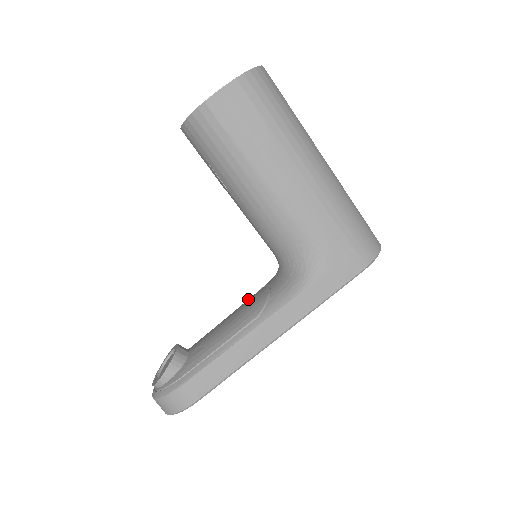
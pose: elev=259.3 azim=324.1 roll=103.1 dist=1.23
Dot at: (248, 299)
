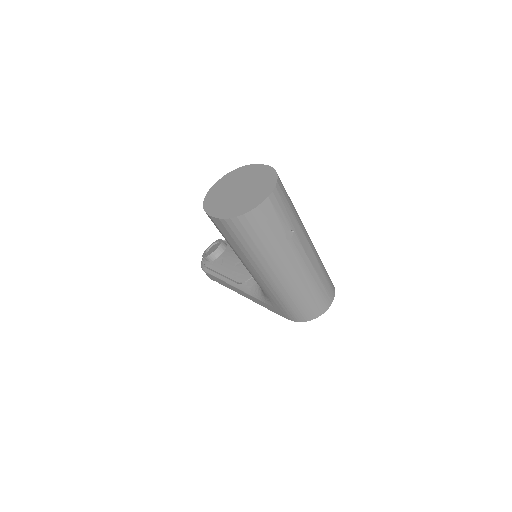
Dot at: occluded
